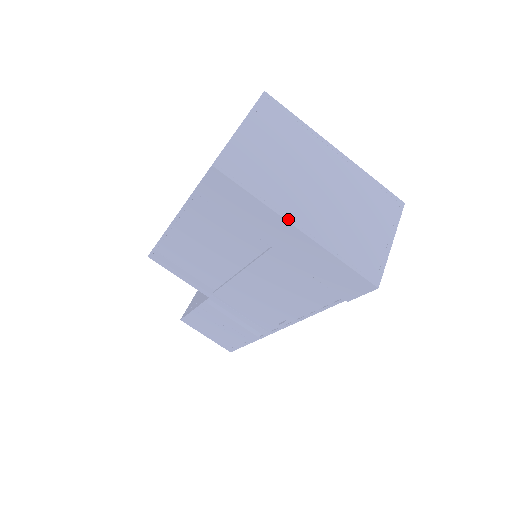
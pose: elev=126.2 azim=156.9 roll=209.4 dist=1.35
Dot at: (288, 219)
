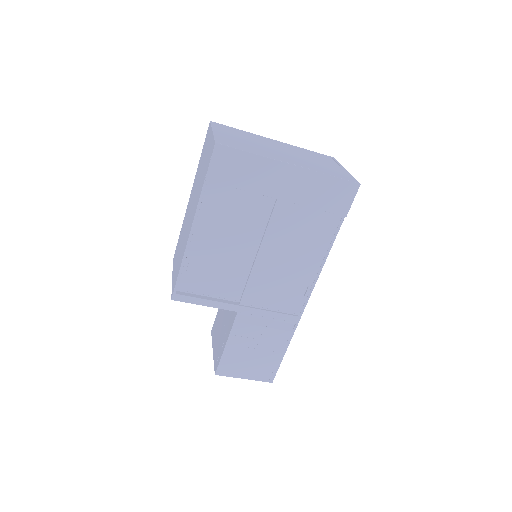
Dot at: (281, 161)
